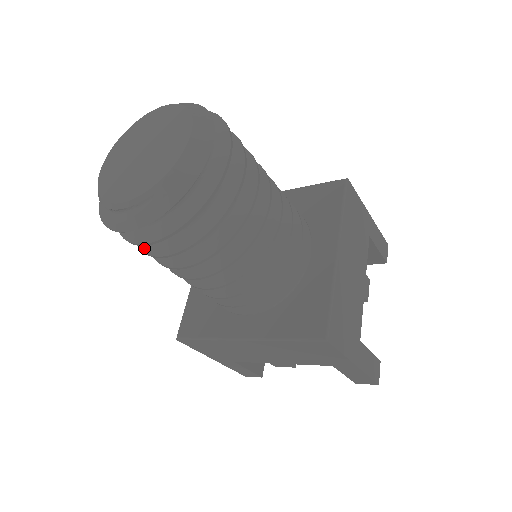
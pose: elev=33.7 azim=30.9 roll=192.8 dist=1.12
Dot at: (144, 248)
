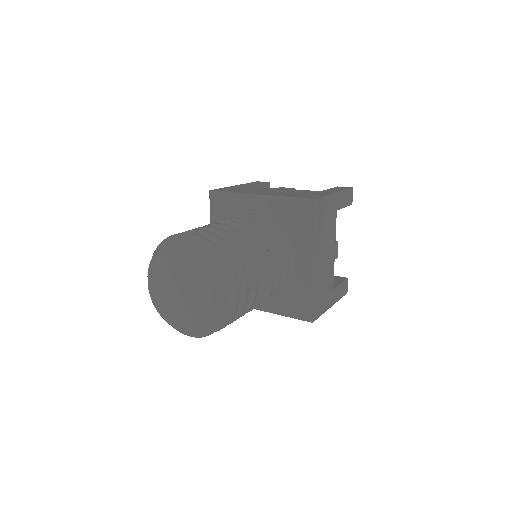
Dot at: occluded
